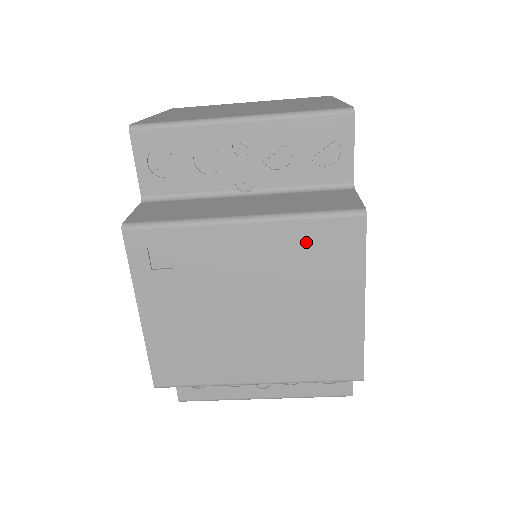
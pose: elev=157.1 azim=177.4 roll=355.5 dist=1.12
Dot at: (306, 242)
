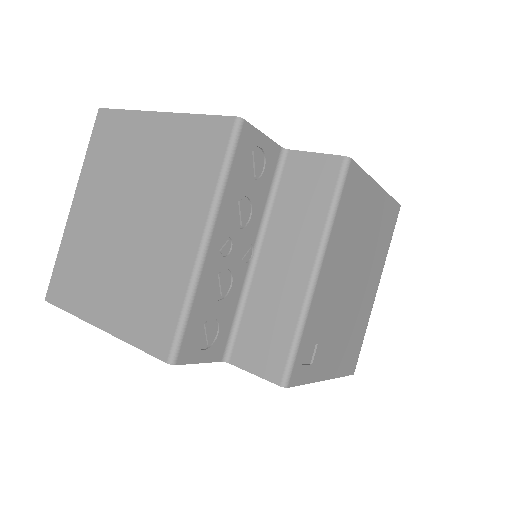
Dot at: (344, 219)
